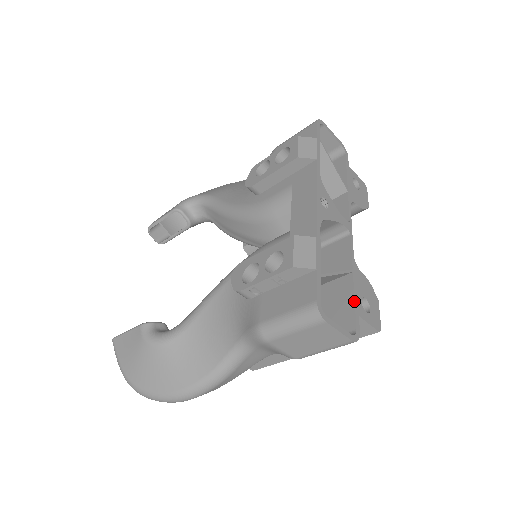
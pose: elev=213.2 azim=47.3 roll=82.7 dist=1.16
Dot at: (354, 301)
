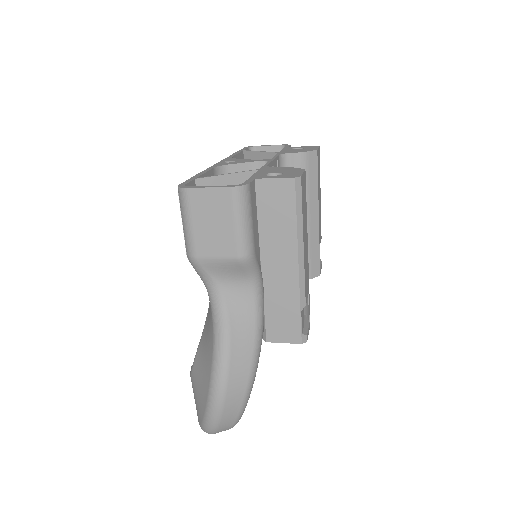
Dot at: (251, 177)
